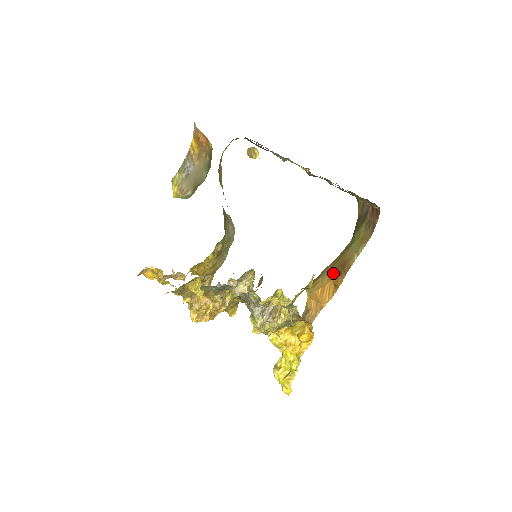
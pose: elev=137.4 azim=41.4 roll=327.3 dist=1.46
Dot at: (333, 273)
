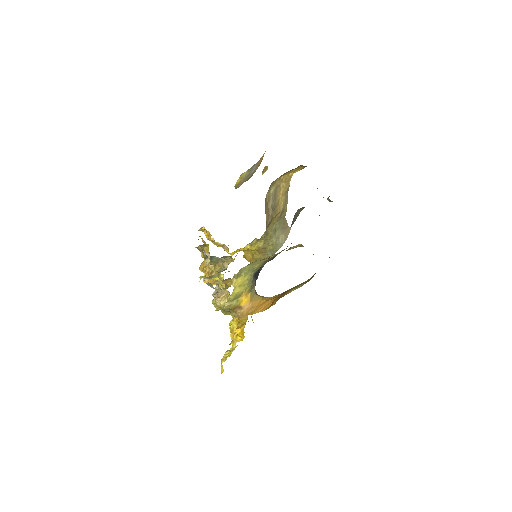
Dot at: (279, 295)
